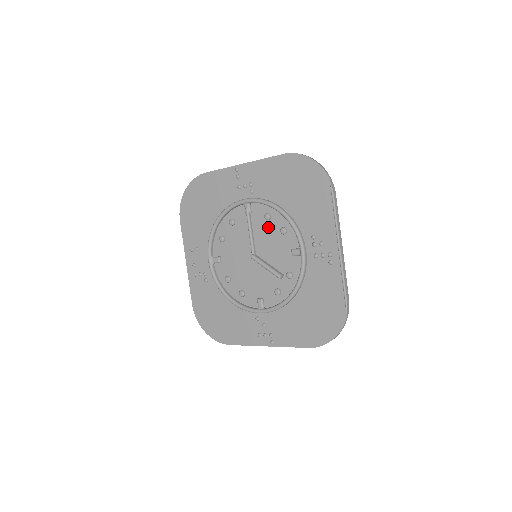
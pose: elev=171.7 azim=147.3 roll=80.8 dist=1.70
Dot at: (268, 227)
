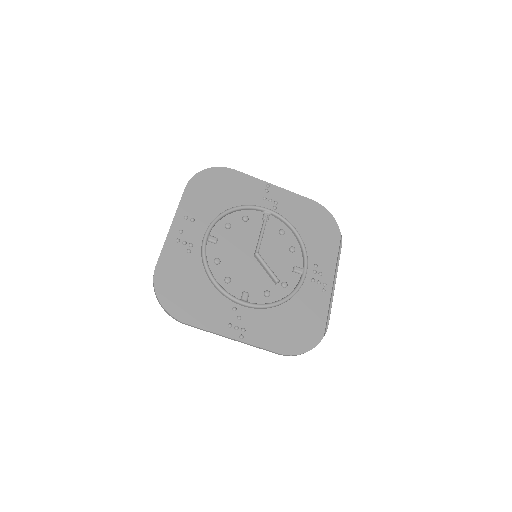
Dot at: (279, 240)
